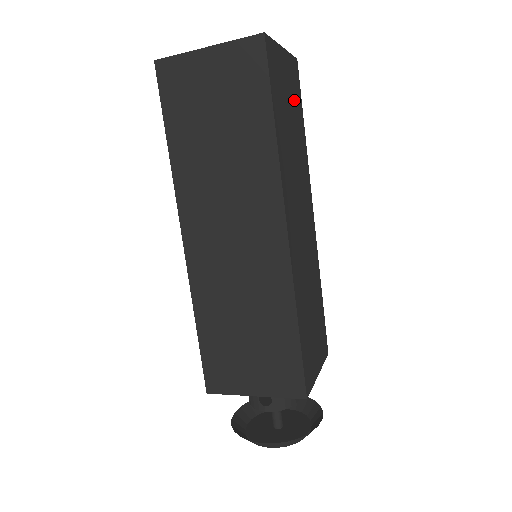
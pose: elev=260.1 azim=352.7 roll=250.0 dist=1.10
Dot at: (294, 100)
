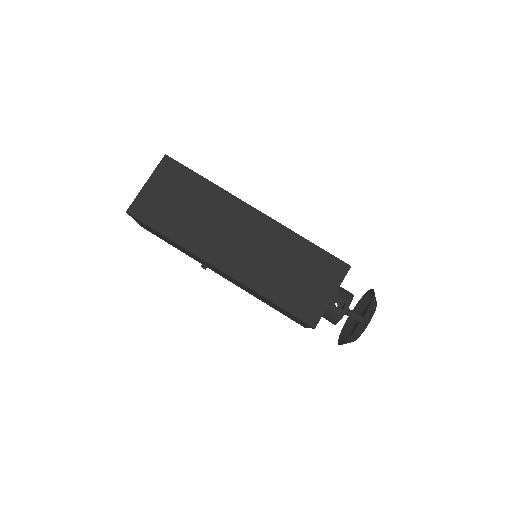
Dot at: occluded
